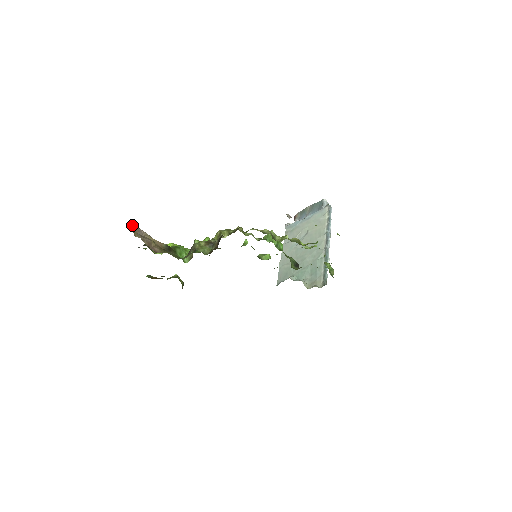
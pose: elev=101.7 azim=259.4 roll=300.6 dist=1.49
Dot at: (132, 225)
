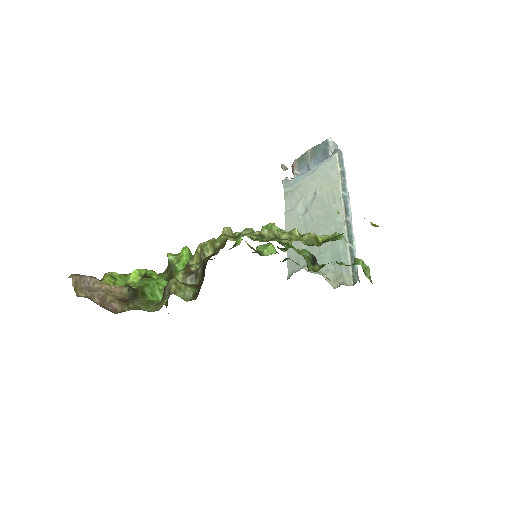
Dot at: (70, 277)
